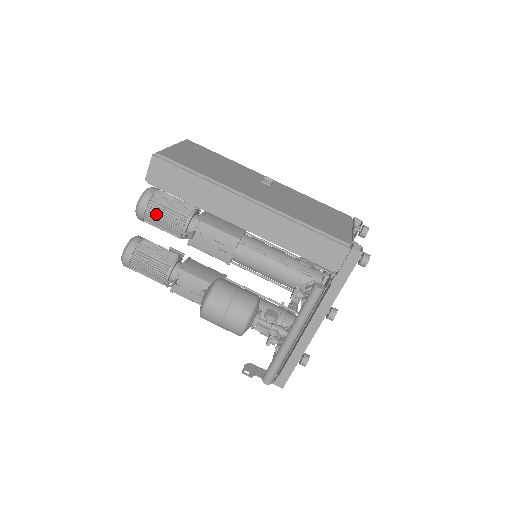
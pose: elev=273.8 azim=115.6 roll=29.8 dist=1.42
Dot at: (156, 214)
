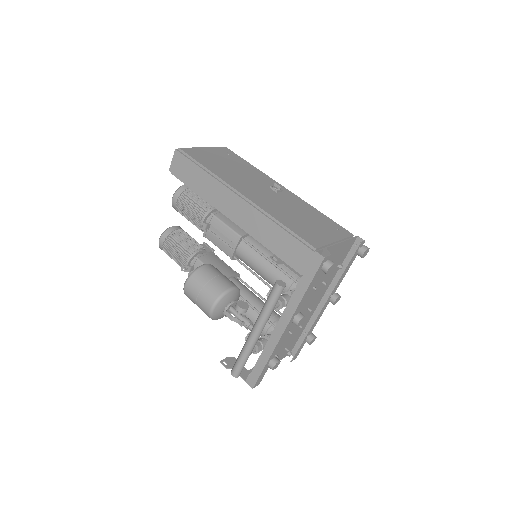
Dot at: (184, 205)
